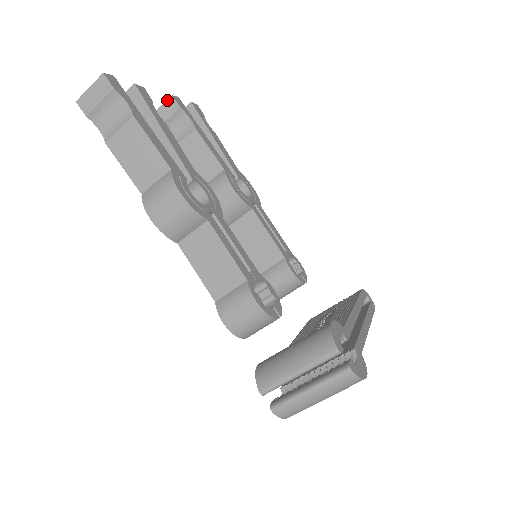
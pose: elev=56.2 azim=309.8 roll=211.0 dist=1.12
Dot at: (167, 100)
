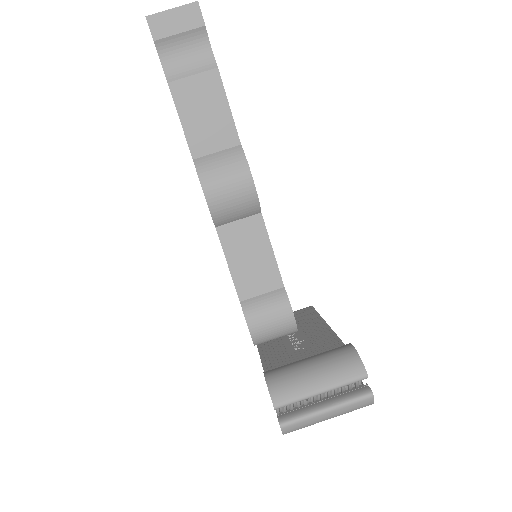
Dot at: occluded
